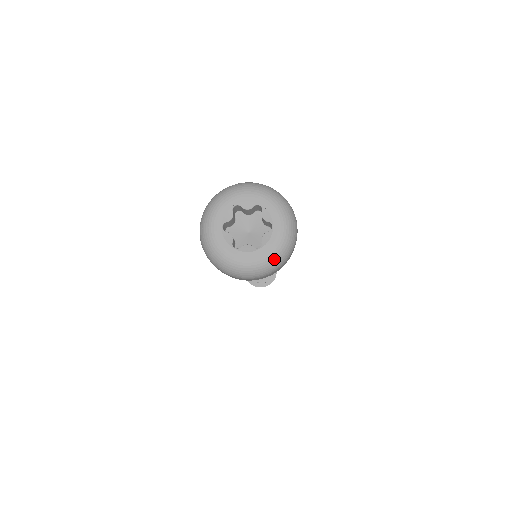
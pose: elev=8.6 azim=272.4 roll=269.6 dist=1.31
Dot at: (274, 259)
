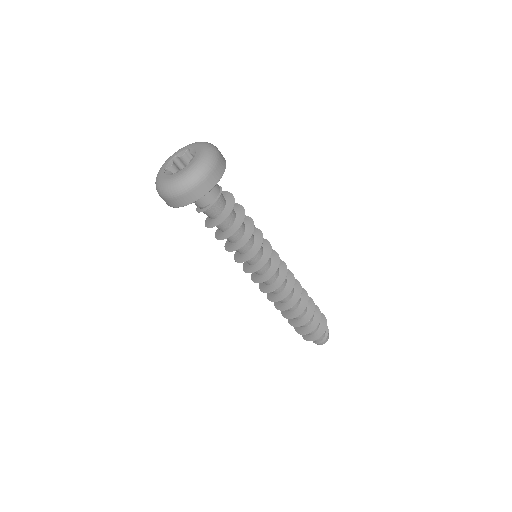
Dot at: (171, 185)
